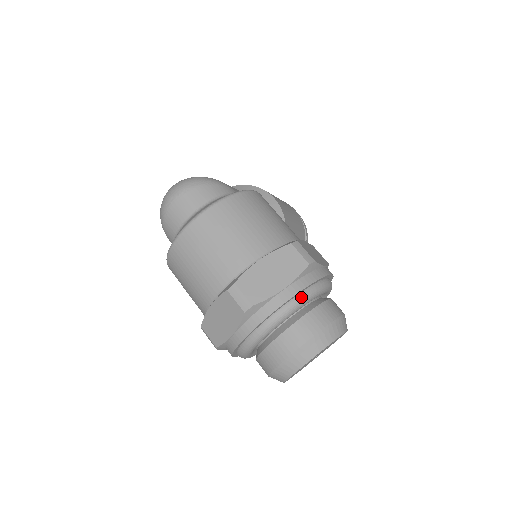
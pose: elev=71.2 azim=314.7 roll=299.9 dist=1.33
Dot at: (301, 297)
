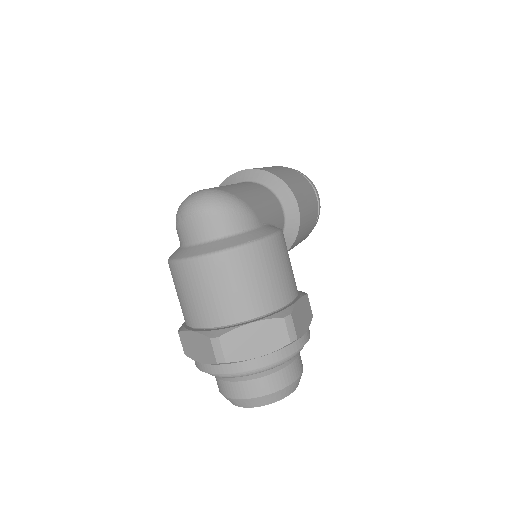
Dot at: (271, 365)
